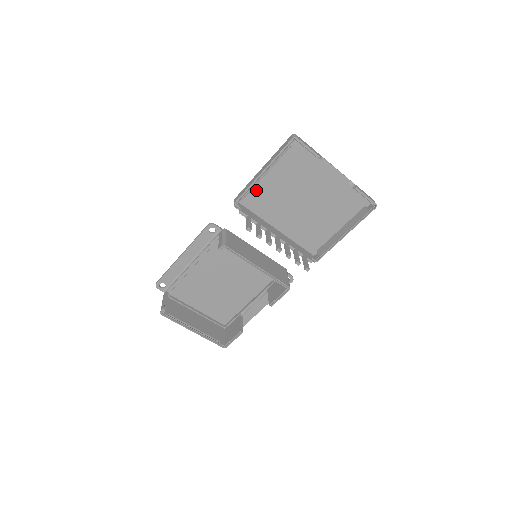
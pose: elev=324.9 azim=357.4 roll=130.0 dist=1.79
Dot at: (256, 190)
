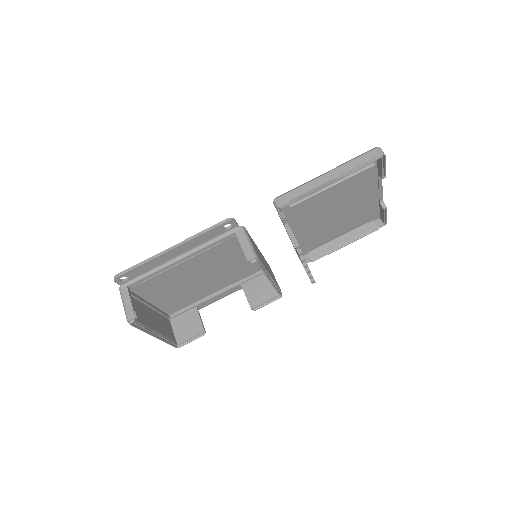
Dot at: occluded
